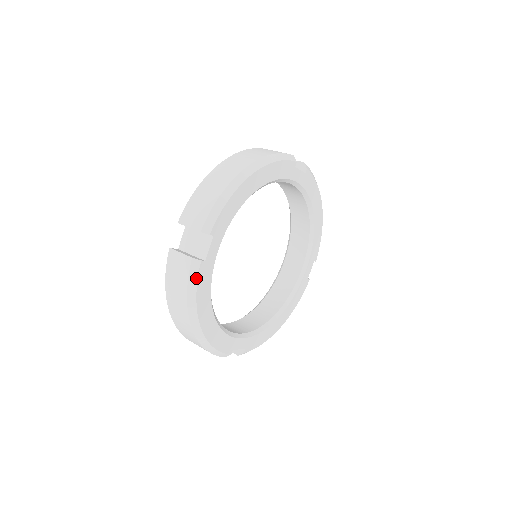
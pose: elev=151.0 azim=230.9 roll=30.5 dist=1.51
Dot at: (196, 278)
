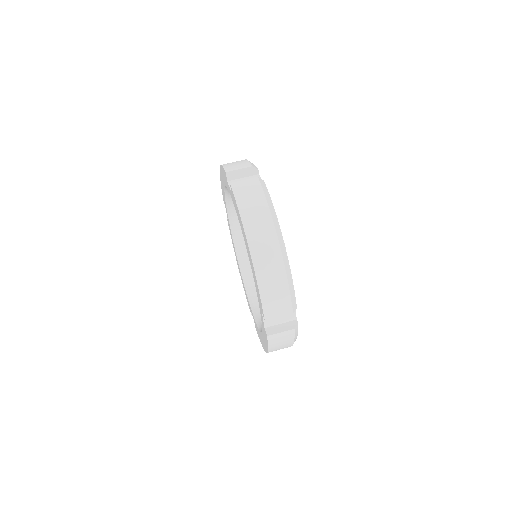
Dot at: (297, 332)
